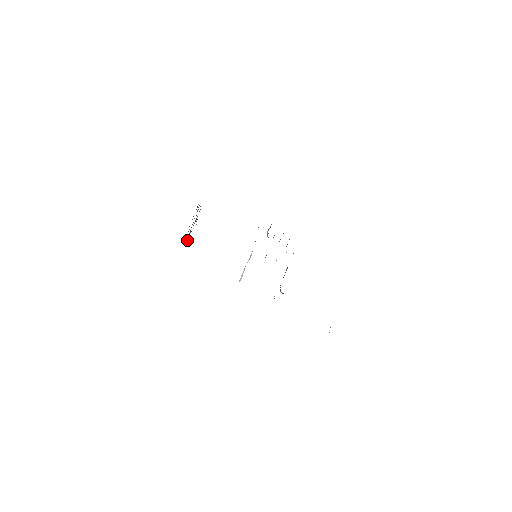
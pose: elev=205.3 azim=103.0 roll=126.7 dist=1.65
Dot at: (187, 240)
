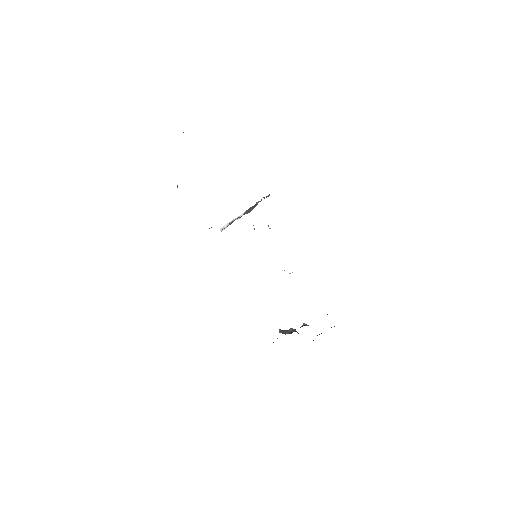
Dot at: occluded
